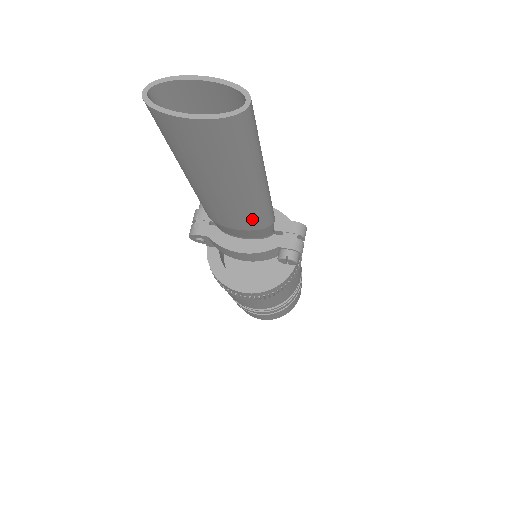
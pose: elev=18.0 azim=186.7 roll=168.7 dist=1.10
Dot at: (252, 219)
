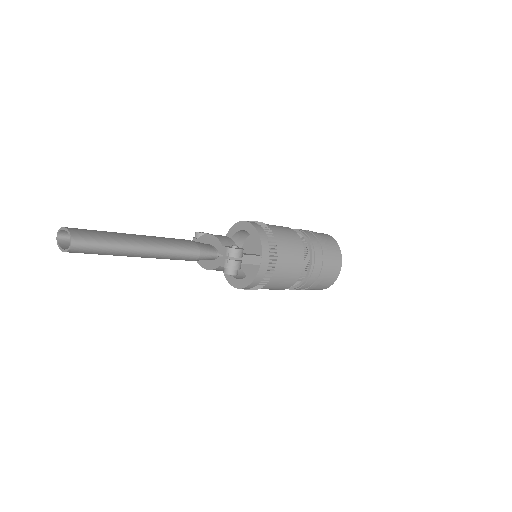
Dot at: (177, 259)
